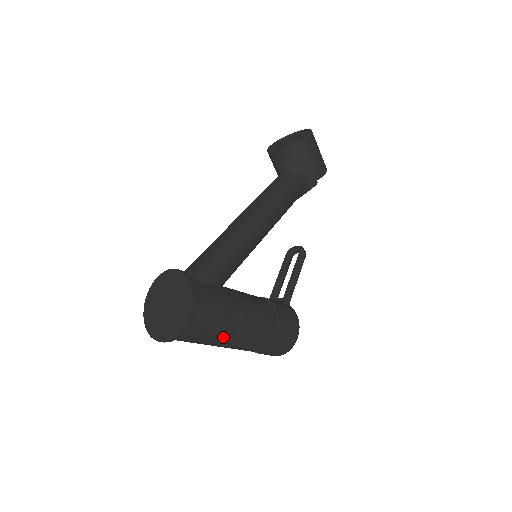
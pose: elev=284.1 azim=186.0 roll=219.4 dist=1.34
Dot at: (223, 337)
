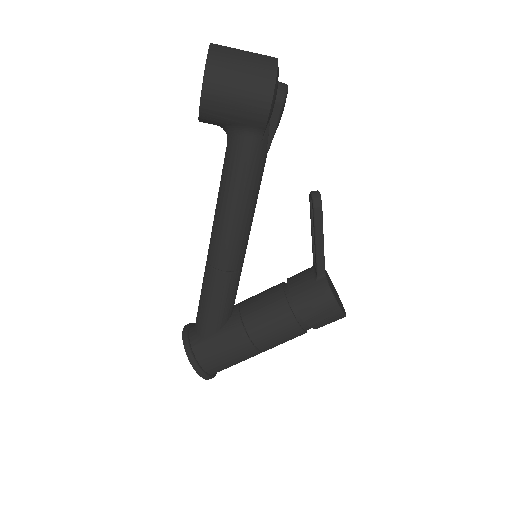
Dot at: occluded
